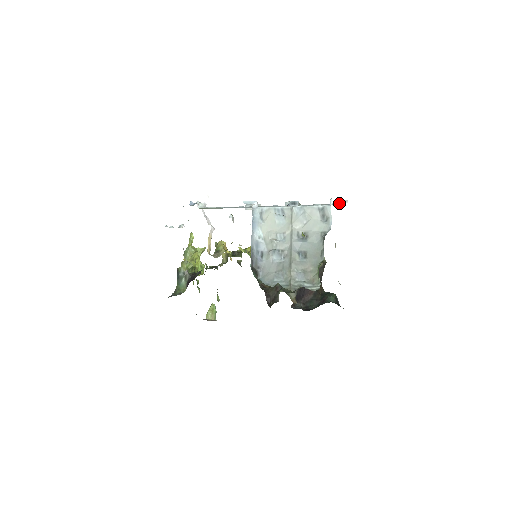
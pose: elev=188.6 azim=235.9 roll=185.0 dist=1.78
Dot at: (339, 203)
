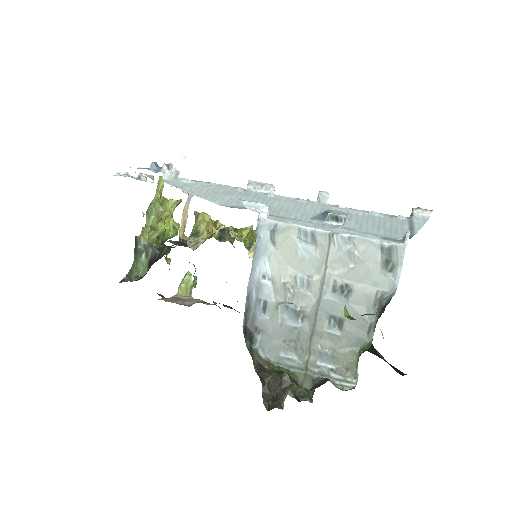
Dot at: (416, 221)
